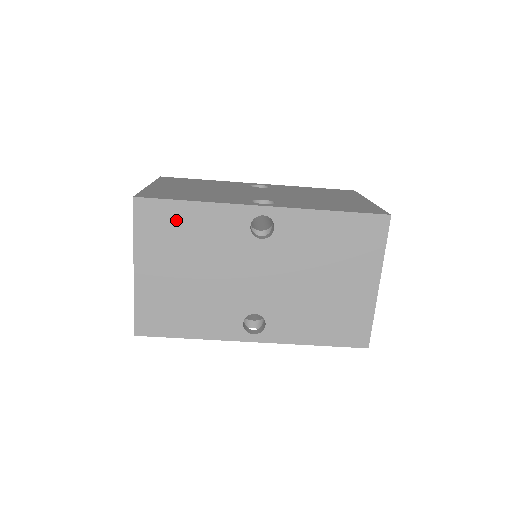
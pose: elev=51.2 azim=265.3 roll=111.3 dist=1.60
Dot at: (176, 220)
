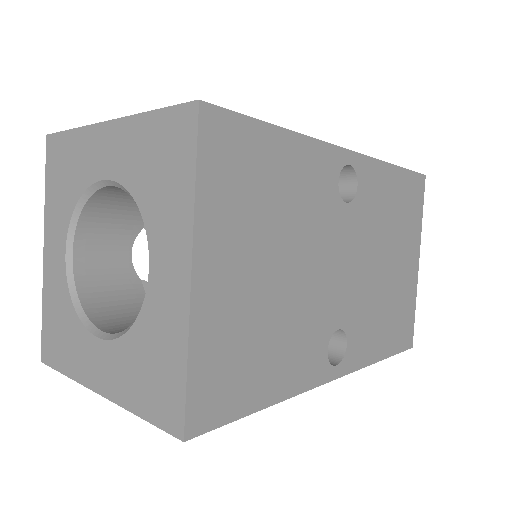
Dot at: occluded
